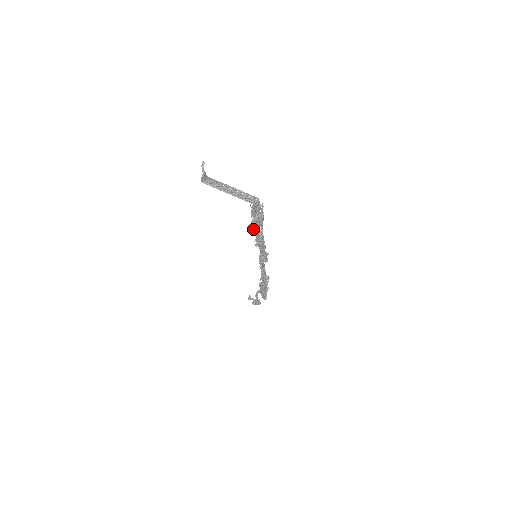
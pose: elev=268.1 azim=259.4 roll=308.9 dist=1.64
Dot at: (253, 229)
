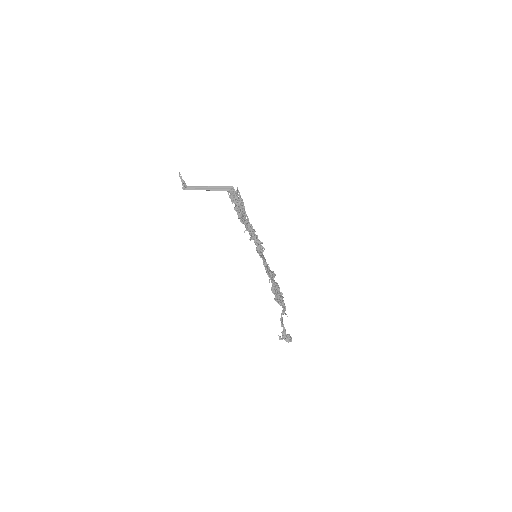
Dot at: (239, 217)
